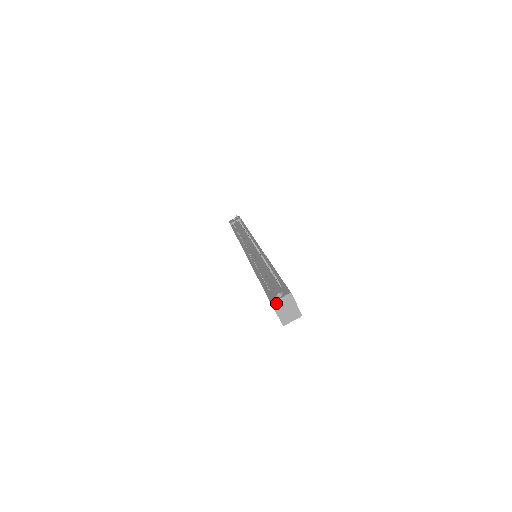
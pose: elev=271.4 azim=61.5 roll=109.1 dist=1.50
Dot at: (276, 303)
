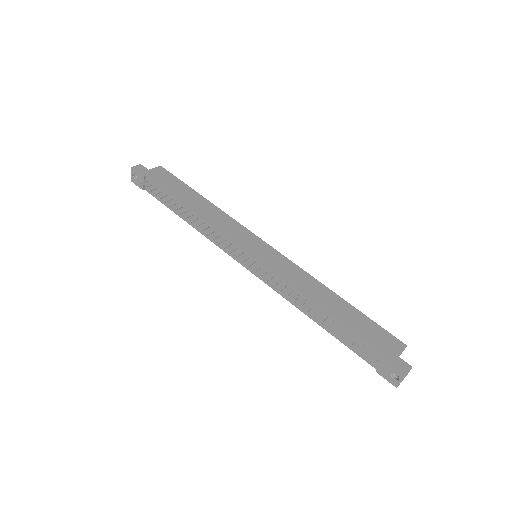
Dot at: (399, 384)
